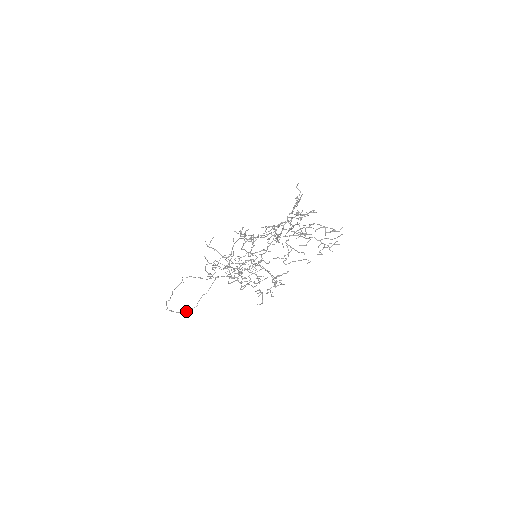
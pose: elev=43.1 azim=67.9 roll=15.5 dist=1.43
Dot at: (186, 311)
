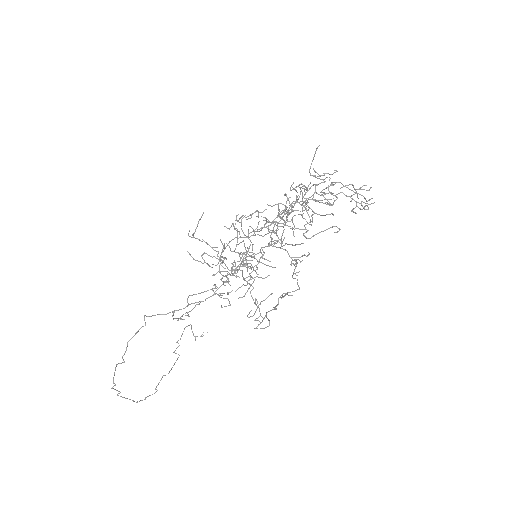
Dot at: occluded
